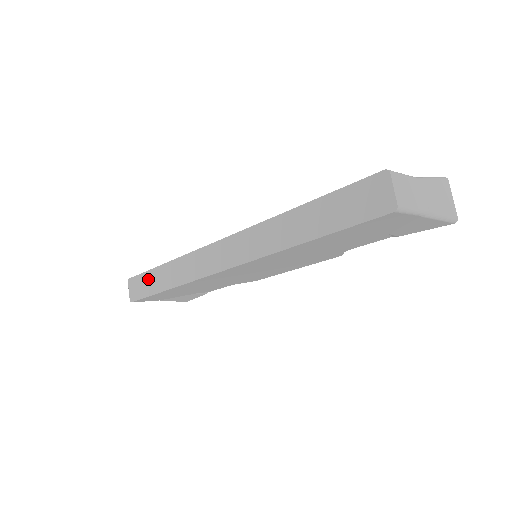
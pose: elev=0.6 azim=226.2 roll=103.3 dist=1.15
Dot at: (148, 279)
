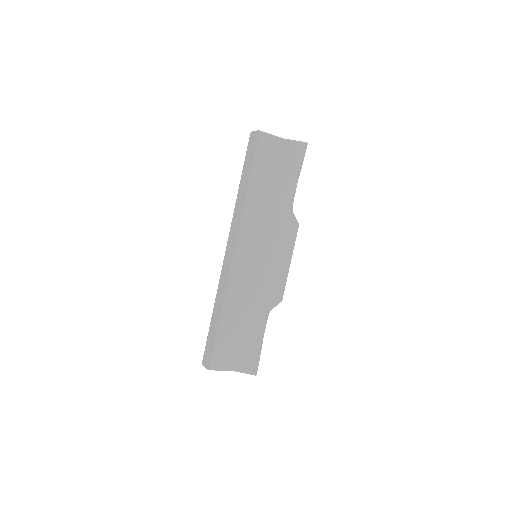
Dot at: (210, 336)
